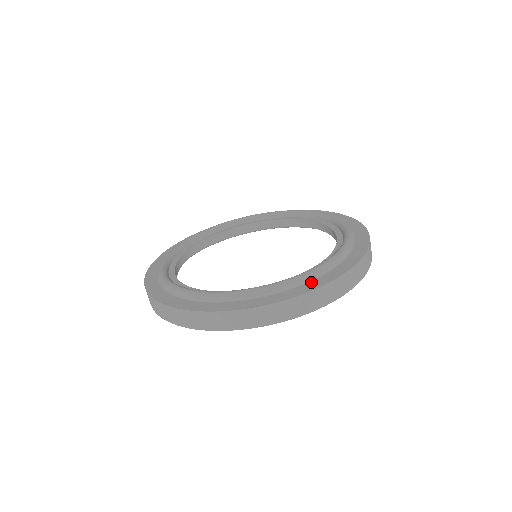
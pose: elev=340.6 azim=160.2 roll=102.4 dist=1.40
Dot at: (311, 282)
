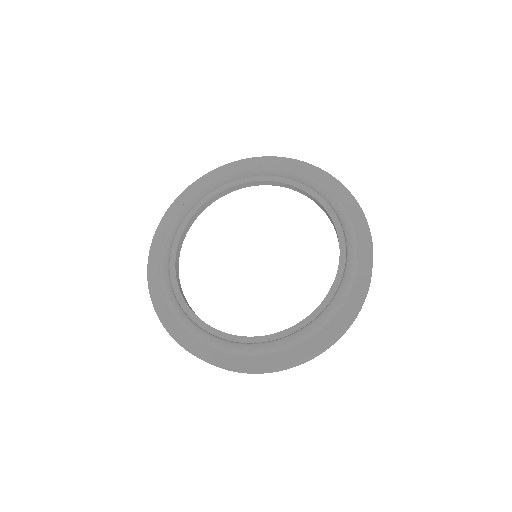
Dot at: (201, 344)
